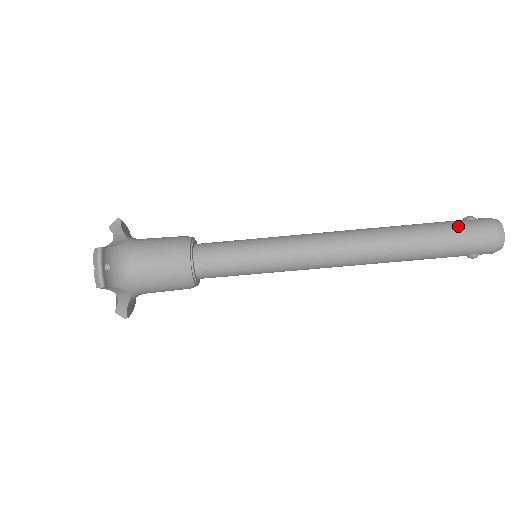
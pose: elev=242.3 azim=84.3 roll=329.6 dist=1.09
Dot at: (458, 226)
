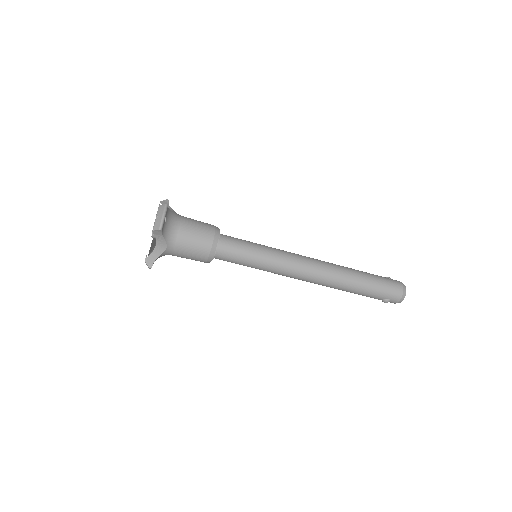
Dot at: (382, 278)
